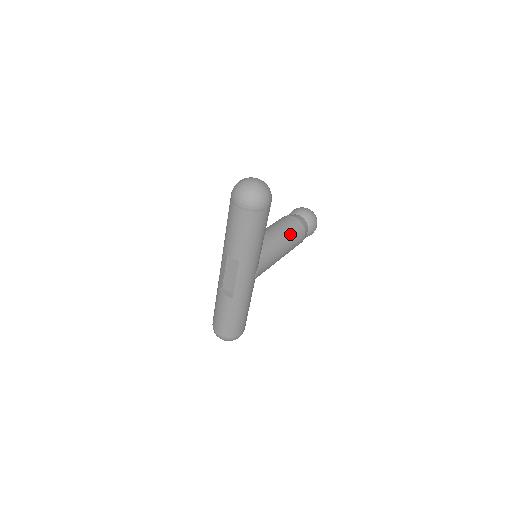
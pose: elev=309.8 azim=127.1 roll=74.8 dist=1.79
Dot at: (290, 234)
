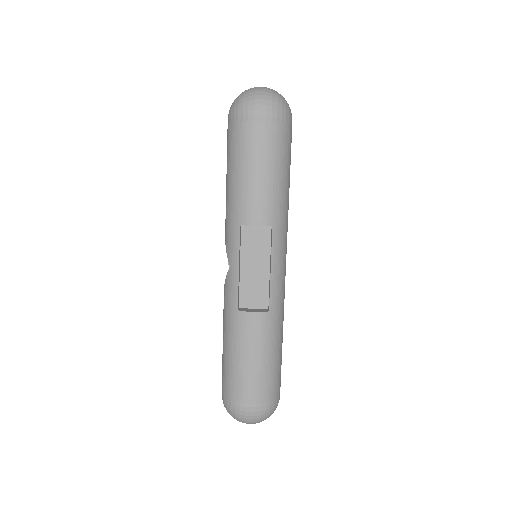
Dot at: occluded
